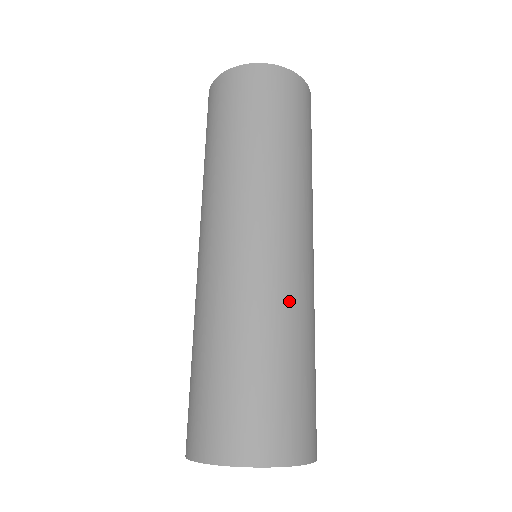
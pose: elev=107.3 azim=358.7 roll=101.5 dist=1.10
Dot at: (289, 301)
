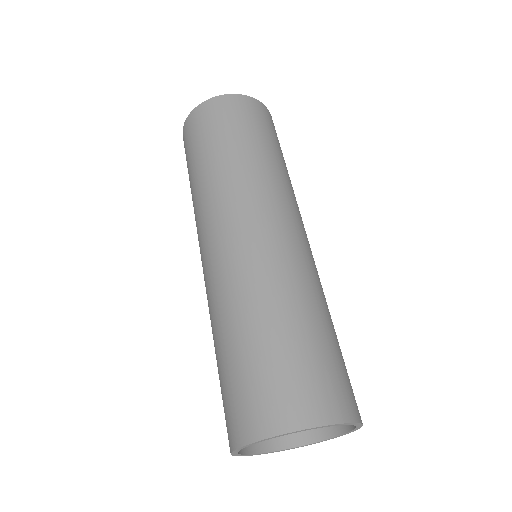
Dot at: (319, 283)
